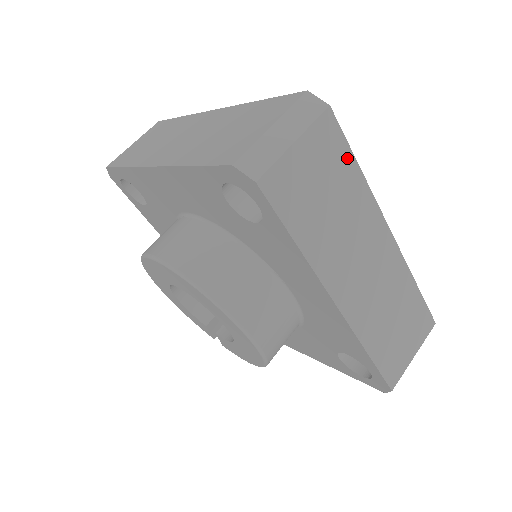
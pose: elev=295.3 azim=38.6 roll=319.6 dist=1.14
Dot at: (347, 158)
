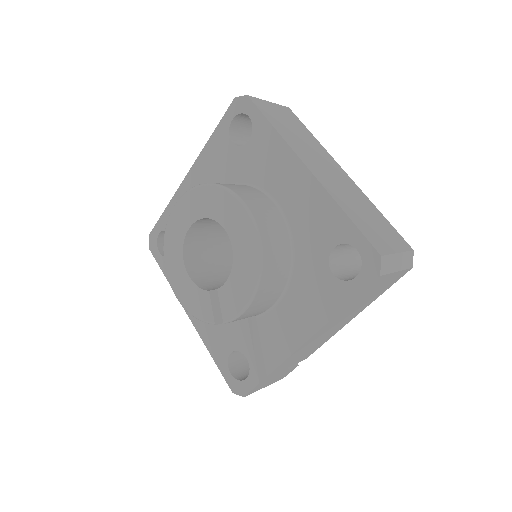
Dot at: (303, 127)
